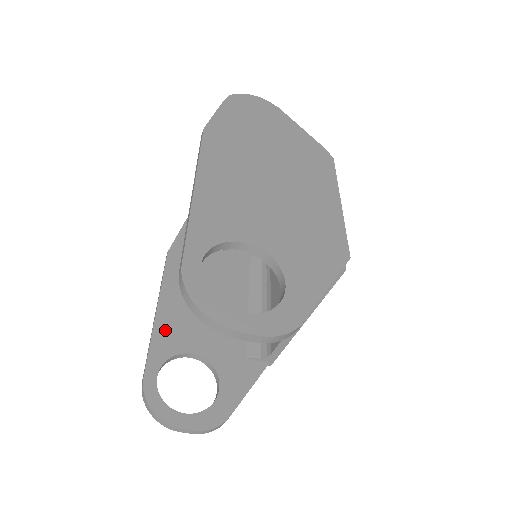
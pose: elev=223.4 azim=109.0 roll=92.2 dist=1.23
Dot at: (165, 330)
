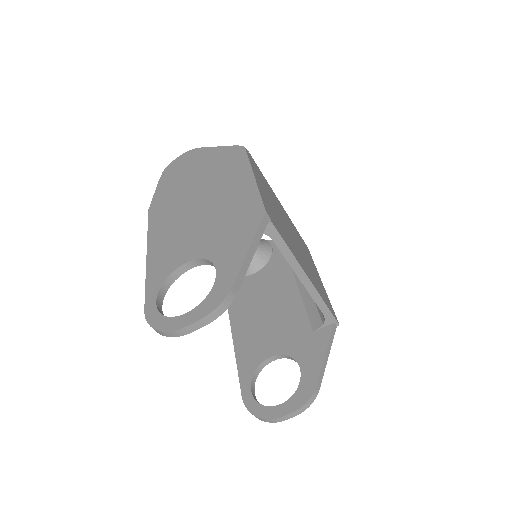
Dot at: (244, 354)
